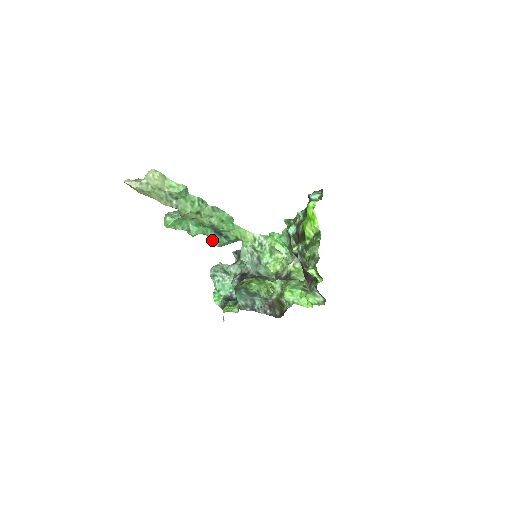
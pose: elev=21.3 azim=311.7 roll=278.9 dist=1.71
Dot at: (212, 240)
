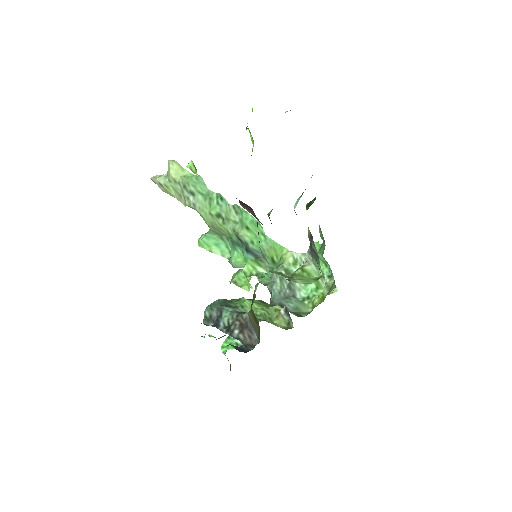
Dot at: occluded
